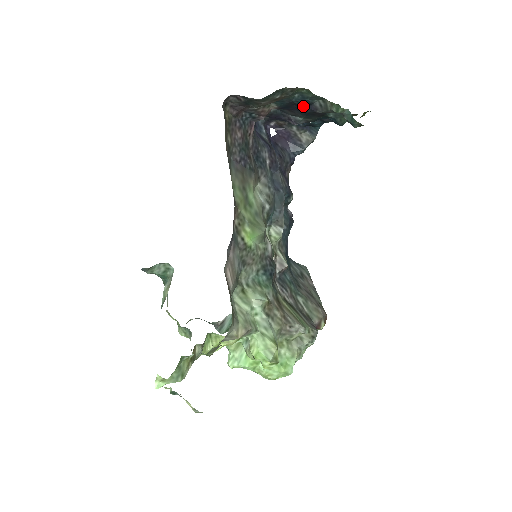
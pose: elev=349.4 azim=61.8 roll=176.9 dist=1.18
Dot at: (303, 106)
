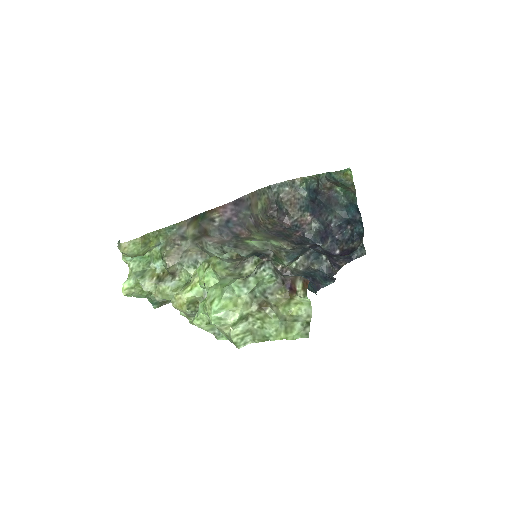
Dot at: (314, 196)
